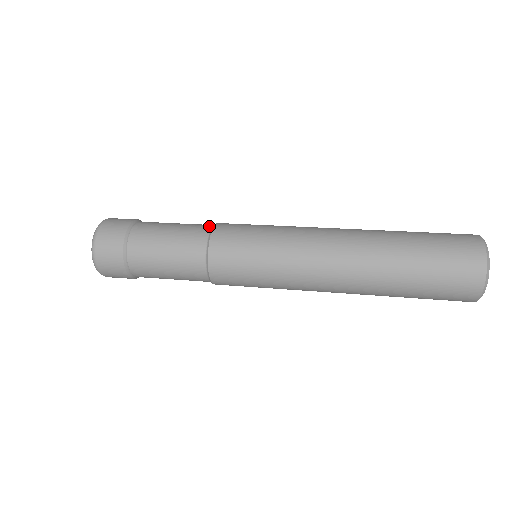
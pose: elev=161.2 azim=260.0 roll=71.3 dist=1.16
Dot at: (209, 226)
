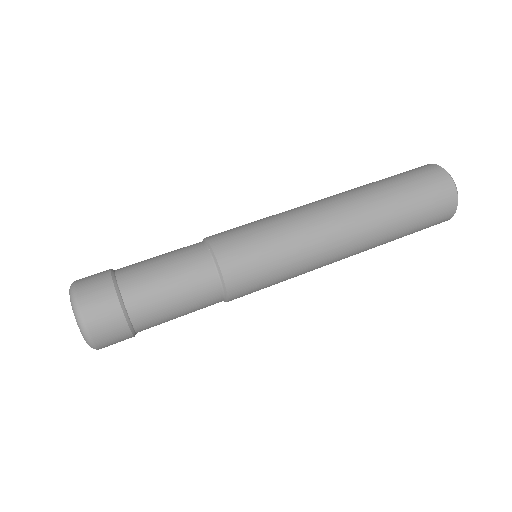
Dot at: (199, 242)
